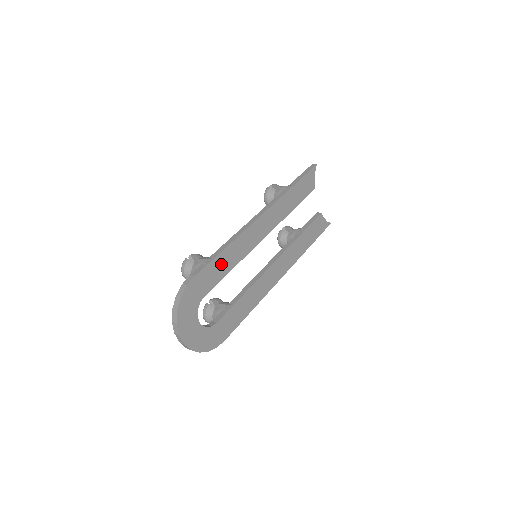
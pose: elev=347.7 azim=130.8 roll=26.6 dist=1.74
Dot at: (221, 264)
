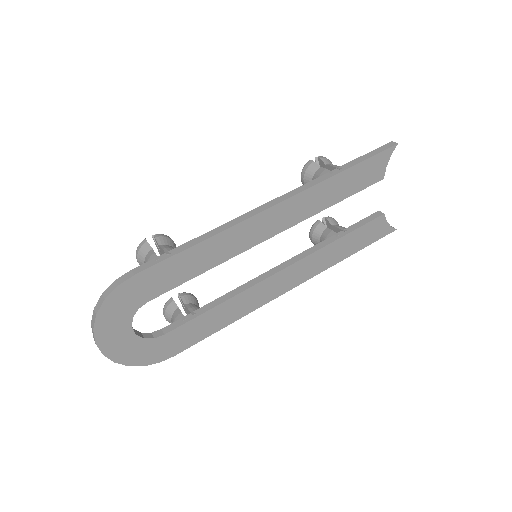
Dot at: (185, 264)
